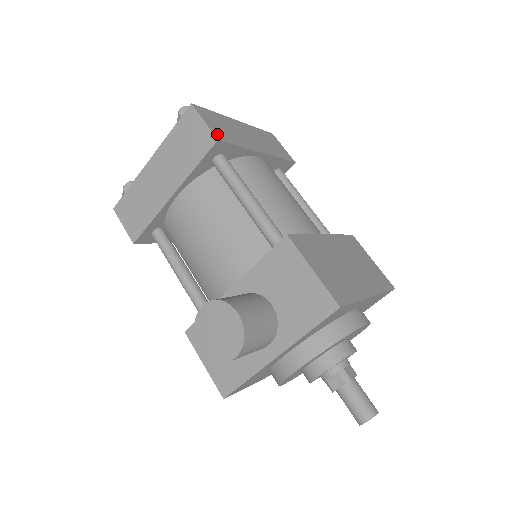
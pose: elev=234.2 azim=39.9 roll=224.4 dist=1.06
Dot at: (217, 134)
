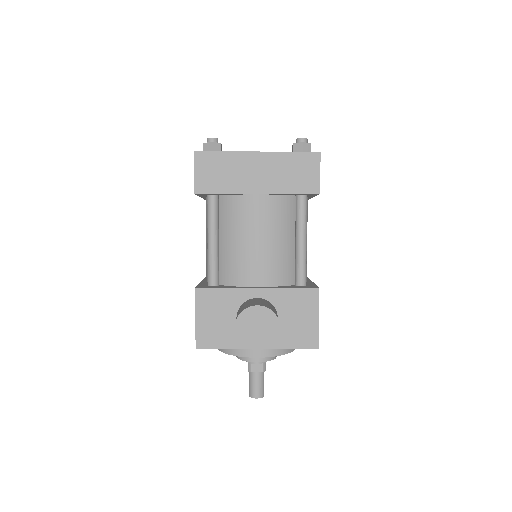
Dot at: (319, 187)
